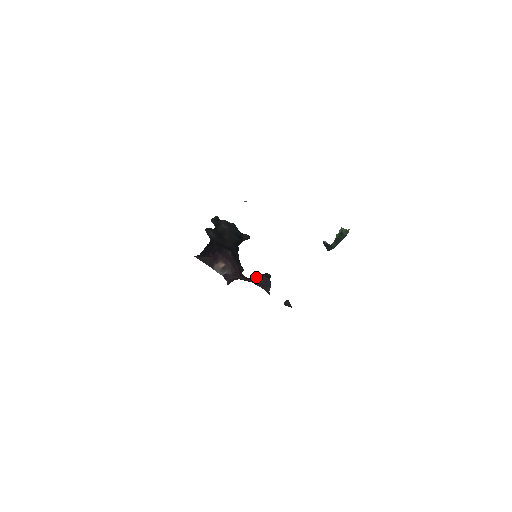
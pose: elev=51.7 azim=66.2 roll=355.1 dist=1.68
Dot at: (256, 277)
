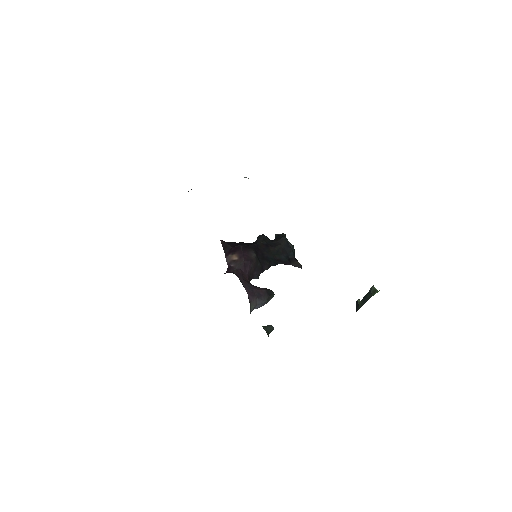
Dot at: occluded
